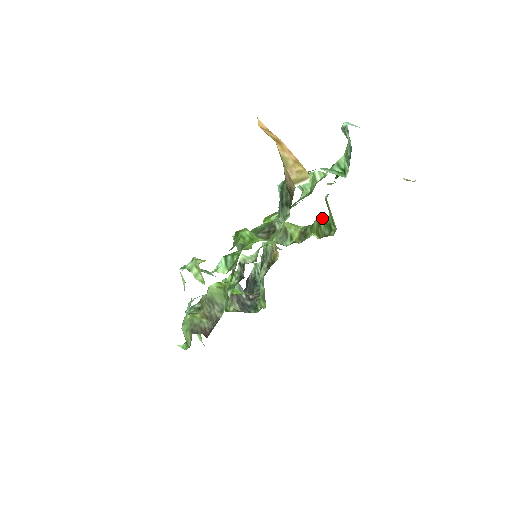
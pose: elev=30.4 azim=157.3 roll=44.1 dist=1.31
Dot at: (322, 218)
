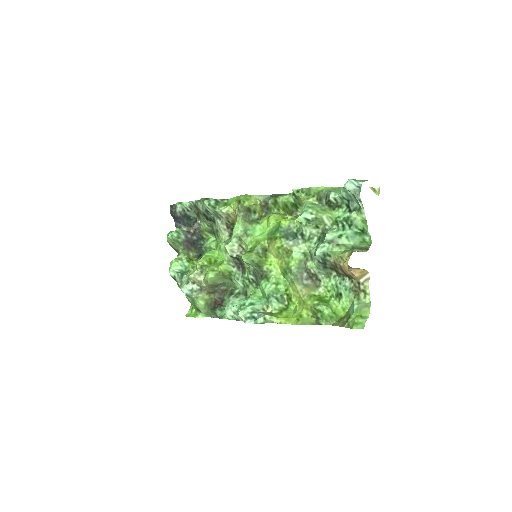
Dot at: (289, 202)
